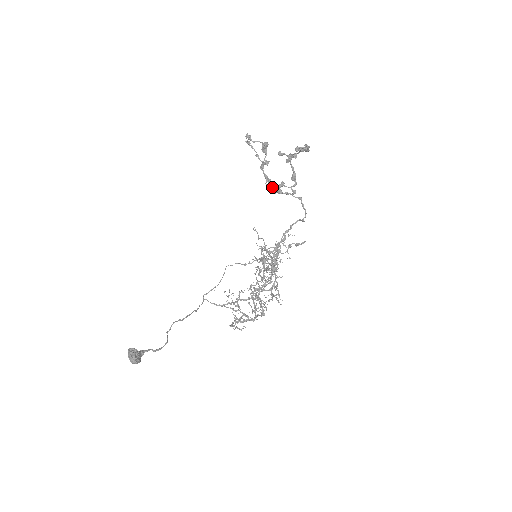
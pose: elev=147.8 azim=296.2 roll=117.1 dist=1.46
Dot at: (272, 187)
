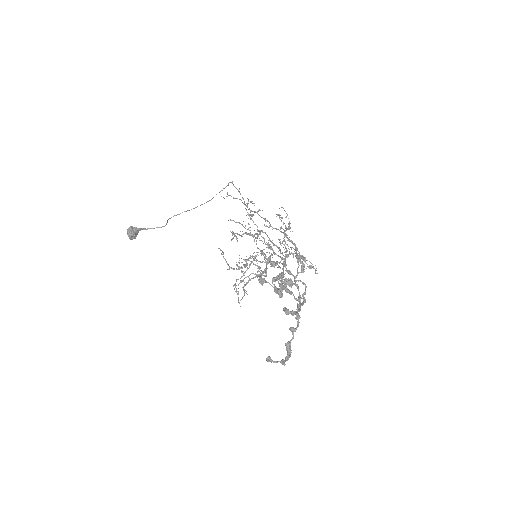
Dot at: (289, 274)
